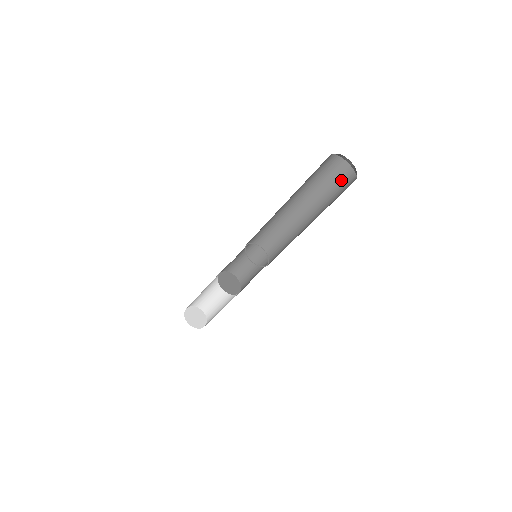
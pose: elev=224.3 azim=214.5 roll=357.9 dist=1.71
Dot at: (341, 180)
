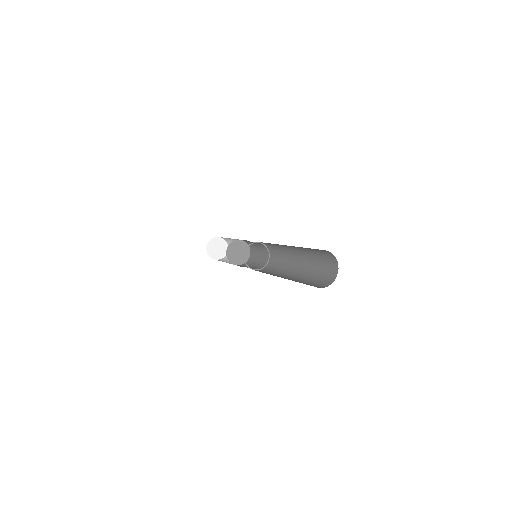
Dot at: (328, 270)
